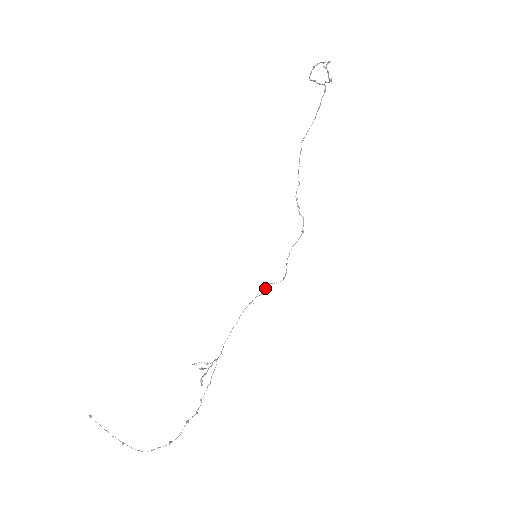
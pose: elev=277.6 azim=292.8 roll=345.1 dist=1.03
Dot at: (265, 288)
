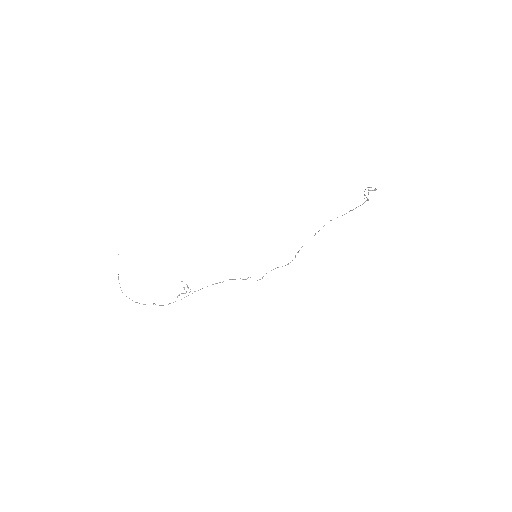
Dot at: occluded
